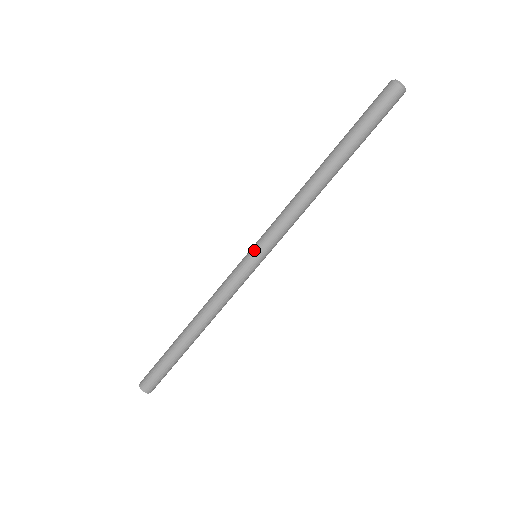
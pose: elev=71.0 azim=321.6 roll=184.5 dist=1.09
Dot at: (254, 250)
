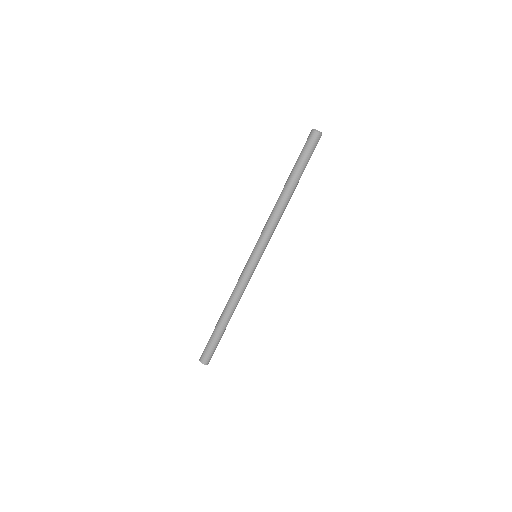
Dot at: (257, 254)
